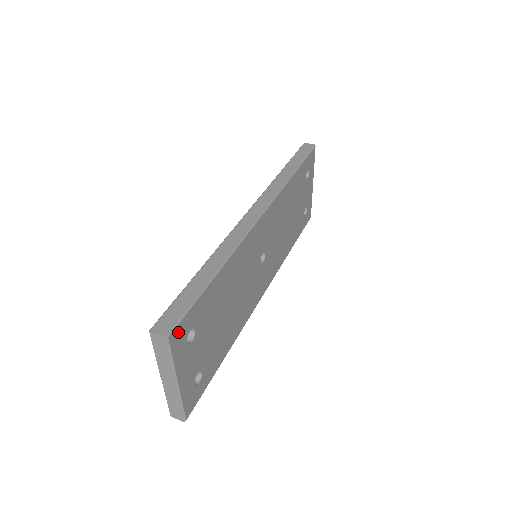
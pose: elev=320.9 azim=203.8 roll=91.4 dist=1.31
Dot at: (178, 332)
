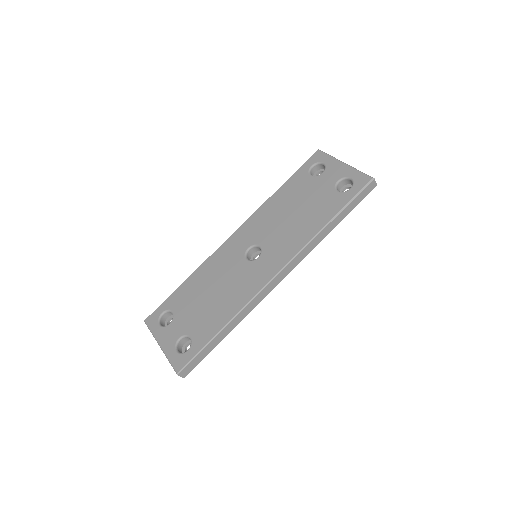
Dot at: occluded
